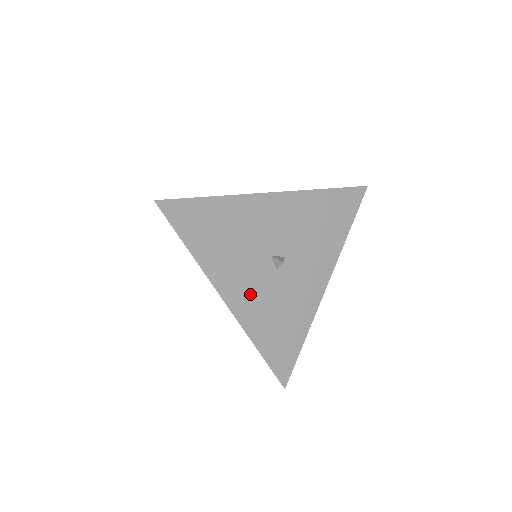
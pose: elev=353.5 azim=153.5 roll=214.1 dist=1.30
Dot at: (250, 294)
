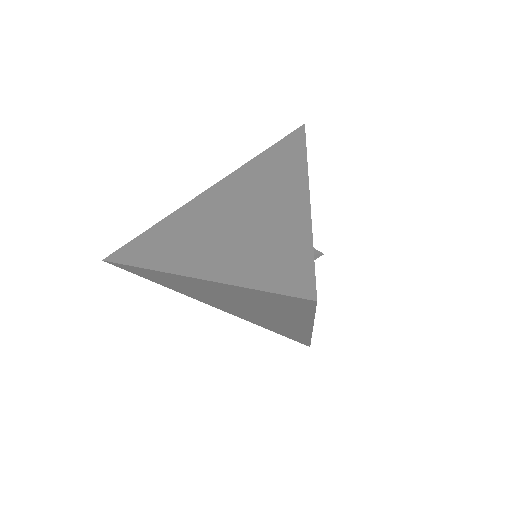
Dot at: occluded
